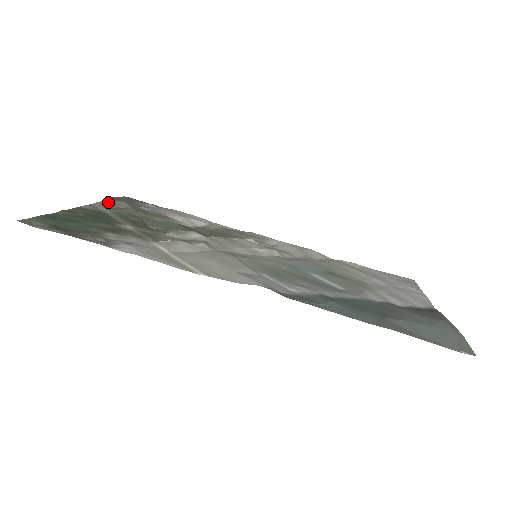
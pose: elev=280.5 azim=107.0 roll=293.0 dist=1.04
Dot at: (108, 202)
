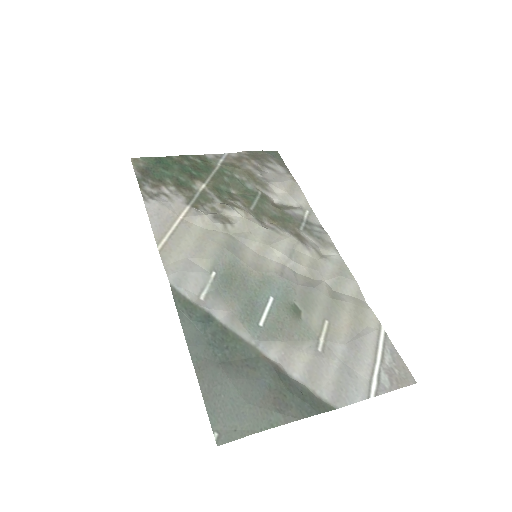
Dot at: (239, 155)
